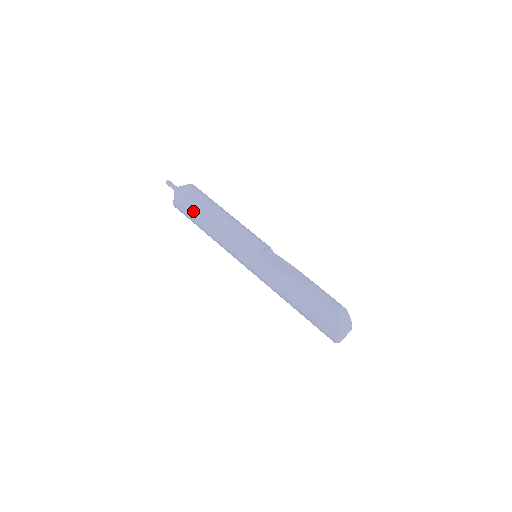
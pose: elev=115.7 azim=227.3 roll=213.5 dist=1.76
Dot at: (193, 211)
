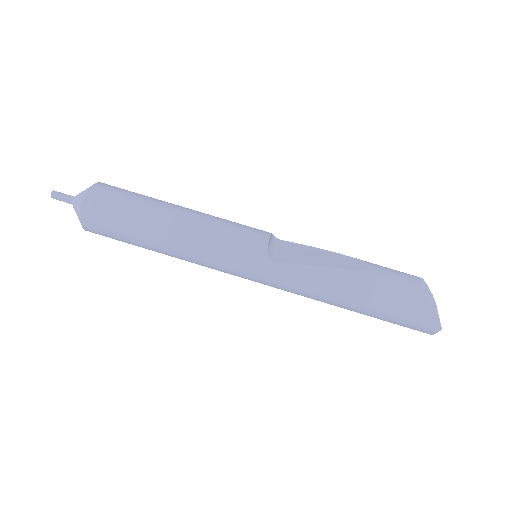
Dot at: (124, 226)
